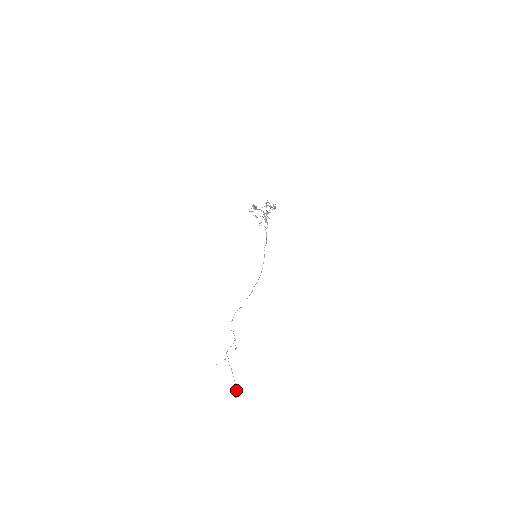
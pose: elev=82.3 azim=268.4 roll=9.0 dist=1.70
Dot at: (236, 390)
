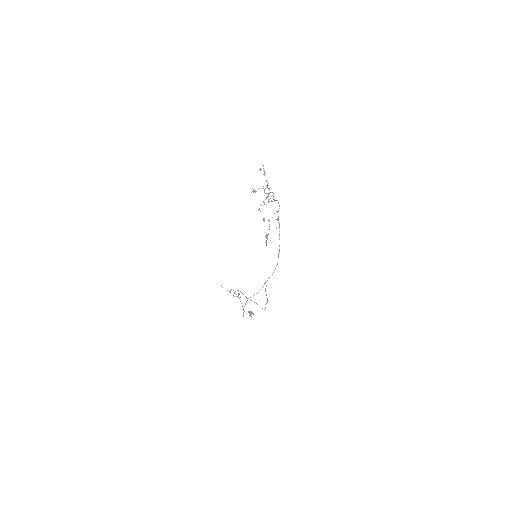
Dot at: (243, 310)
